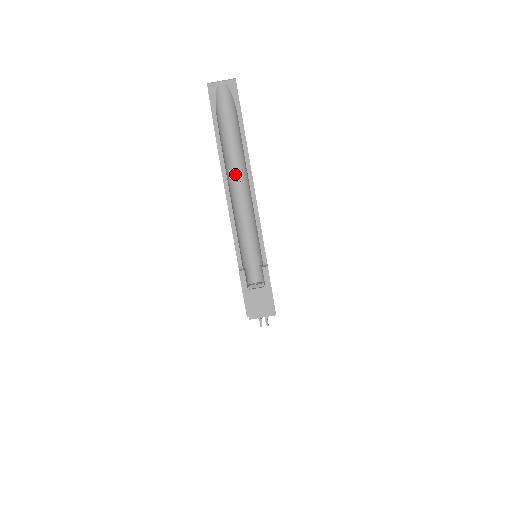
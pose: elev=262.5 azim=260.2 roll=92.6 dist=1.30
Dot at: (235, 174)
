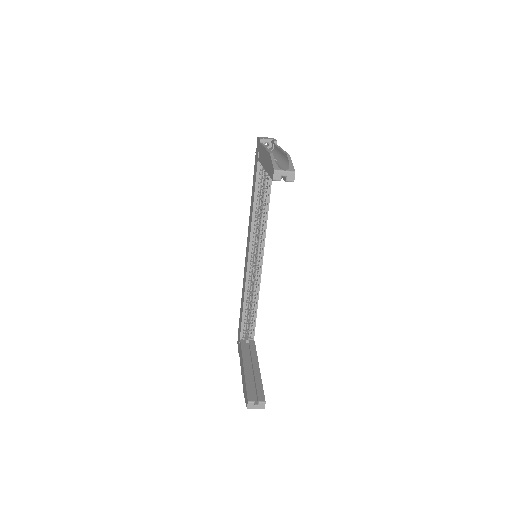
Dot at: occluded
